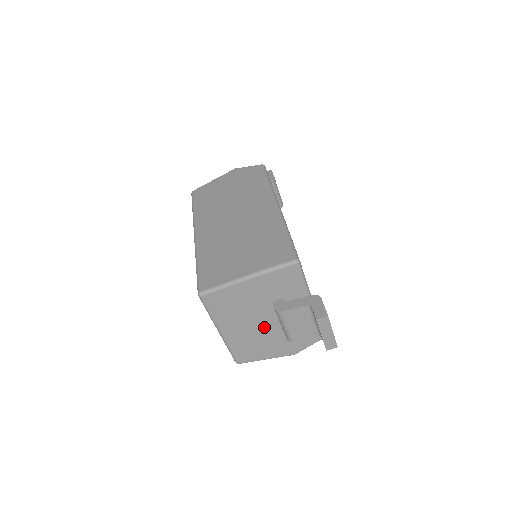
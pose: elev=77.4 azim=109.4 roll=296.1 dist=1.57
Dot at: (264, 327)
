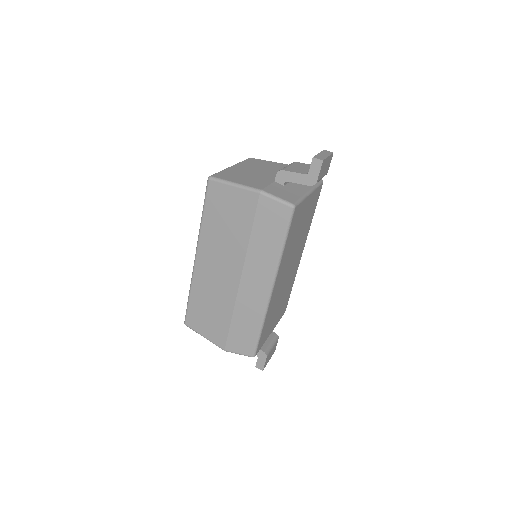
Dot at: (264, 175)
